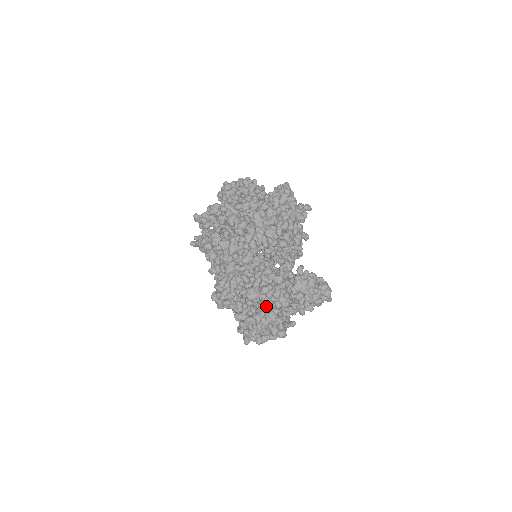
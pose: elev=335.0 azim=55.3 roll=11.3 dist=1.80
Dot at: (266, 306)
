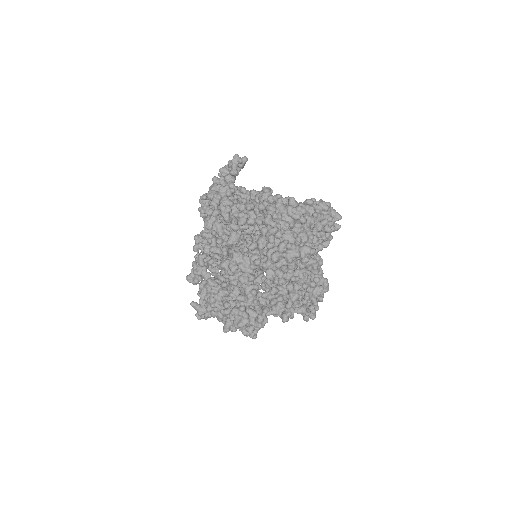
Dot at: (263, 188)
